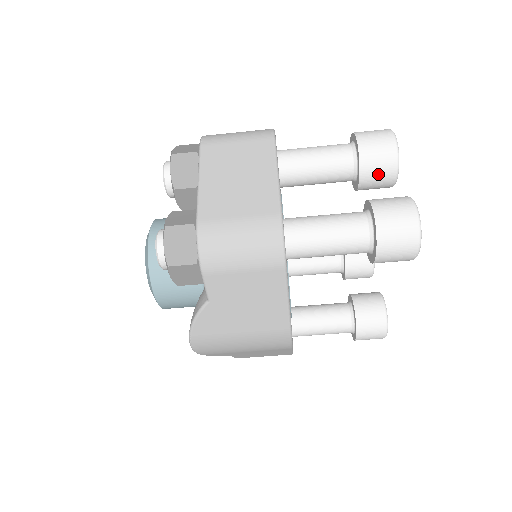
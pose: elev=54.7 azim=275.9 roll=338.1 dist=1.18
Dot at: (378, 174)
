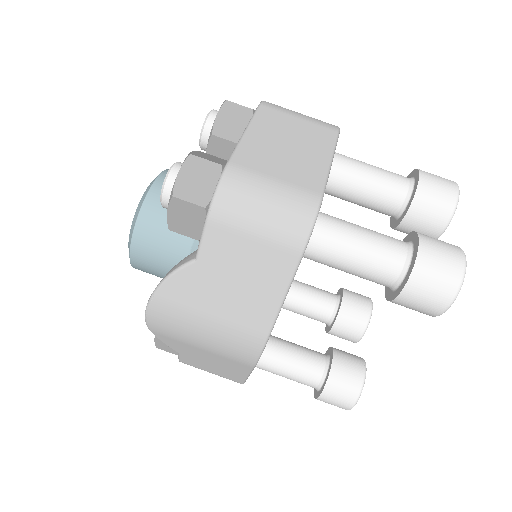
Dot at: (427, 217)
